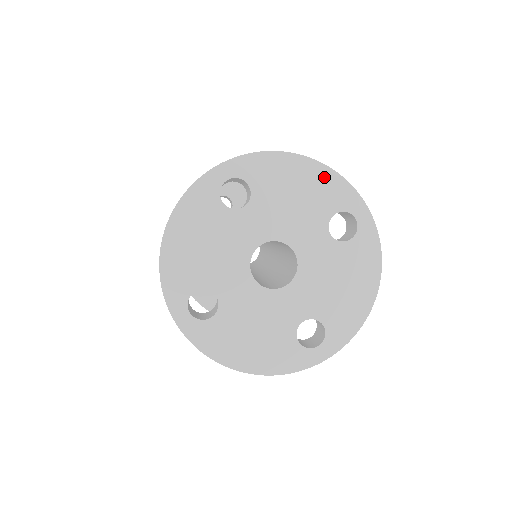
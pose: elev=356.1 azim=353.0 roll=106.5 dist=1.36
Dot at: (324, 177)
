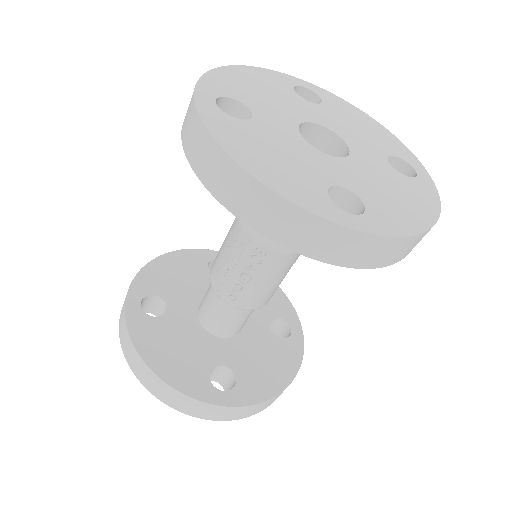
Dot at: (390, 137)
